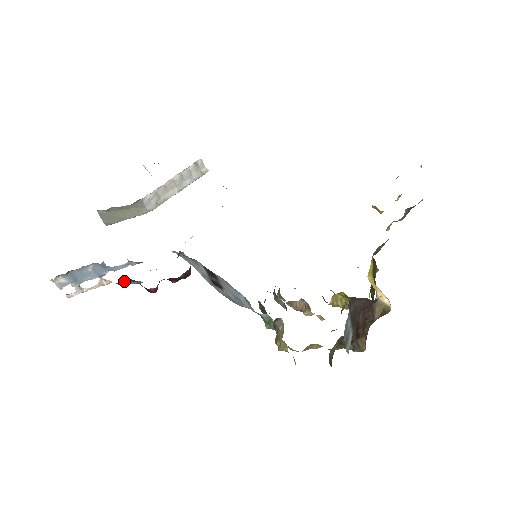
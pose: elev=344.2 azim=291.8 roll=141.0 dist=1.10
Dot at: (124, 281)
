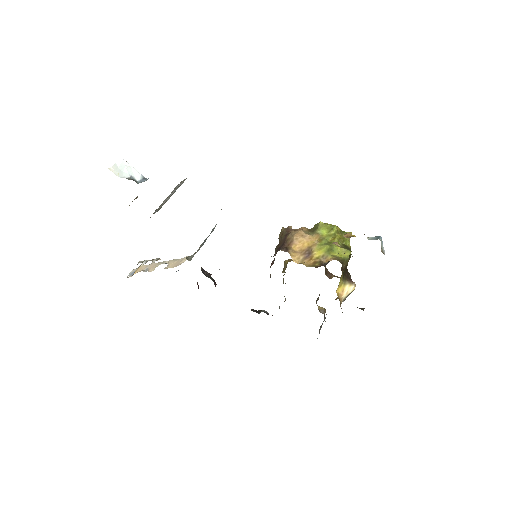
Dot at: occluded
